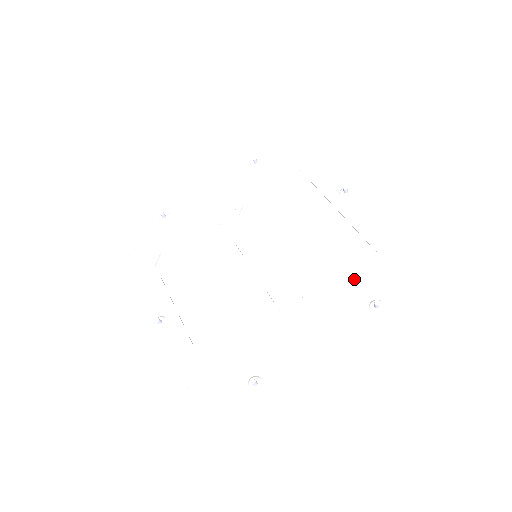
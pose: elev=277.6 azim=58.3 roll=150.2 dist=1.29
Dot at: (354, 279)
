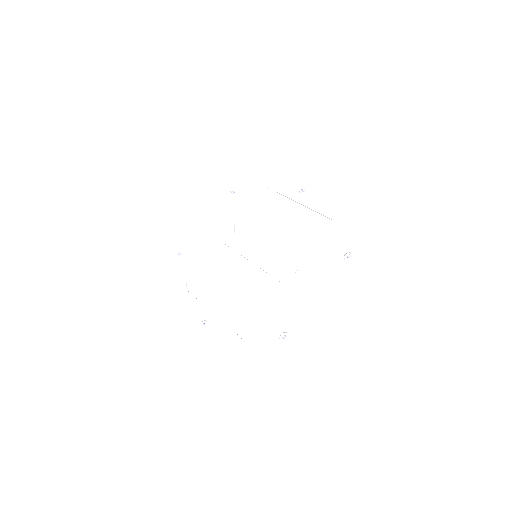
Dot at: (328, 245)
